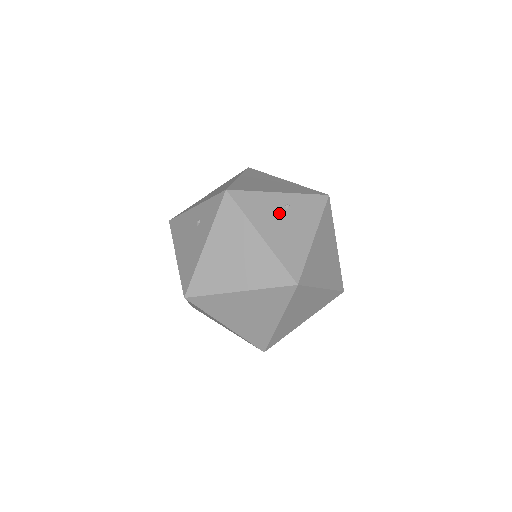
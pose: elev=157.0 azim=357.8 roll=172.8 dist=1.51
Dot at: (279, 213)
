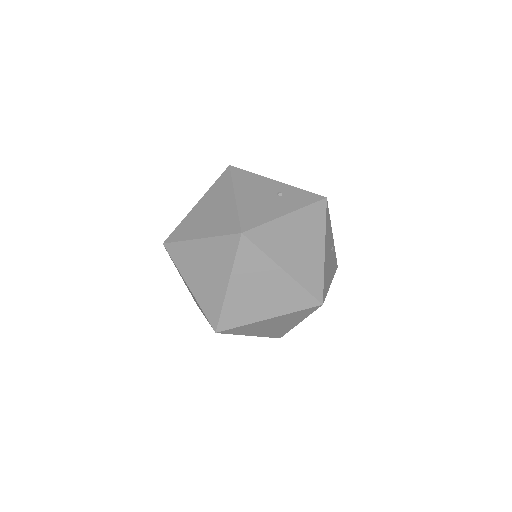
Dot at: (330, 247)
